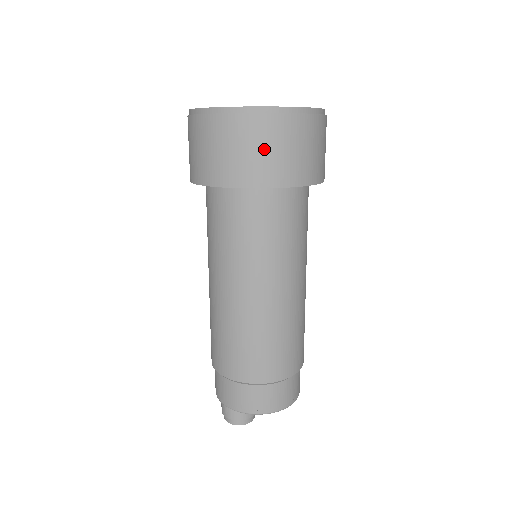
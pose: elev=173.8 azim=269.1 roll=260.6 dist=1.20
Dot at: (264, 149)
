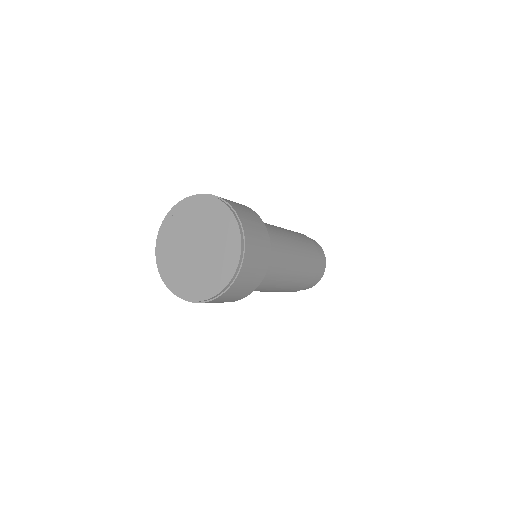
Dot at: occluded
